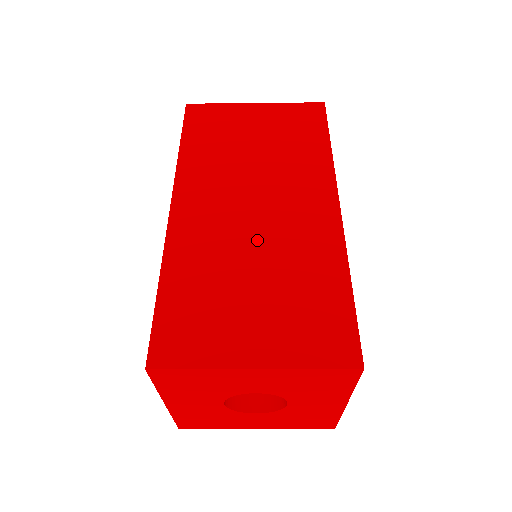
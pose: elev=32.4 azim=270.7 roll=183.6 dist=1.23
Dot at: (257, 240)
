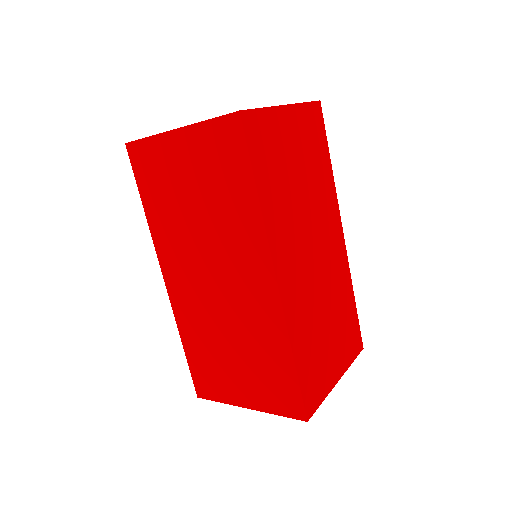
Dot at: (225, 315)
